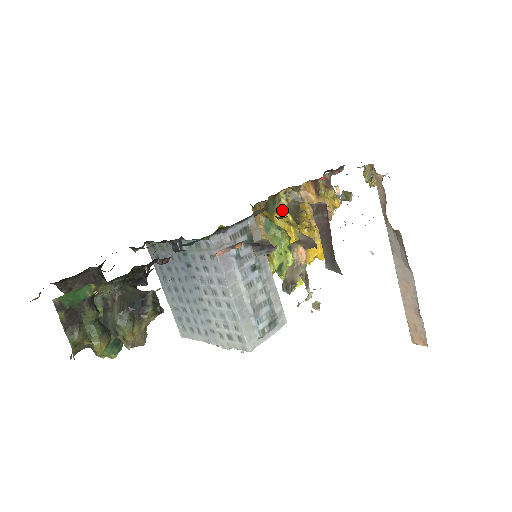
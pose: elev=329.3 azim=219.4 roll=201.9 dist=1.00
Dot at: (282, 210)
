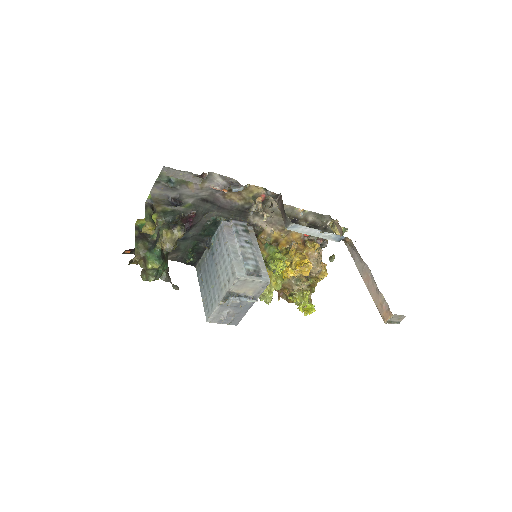
Dot at: (283, 255)
